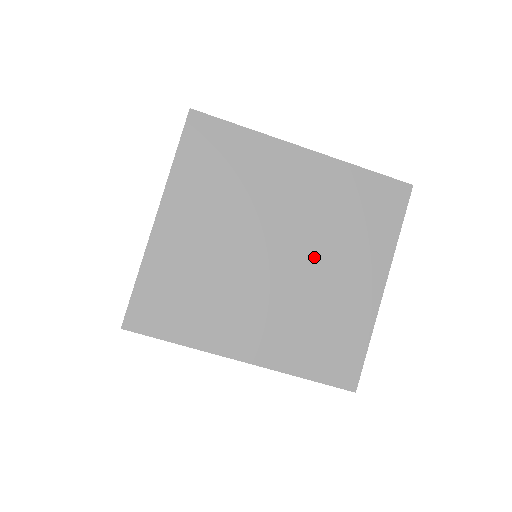
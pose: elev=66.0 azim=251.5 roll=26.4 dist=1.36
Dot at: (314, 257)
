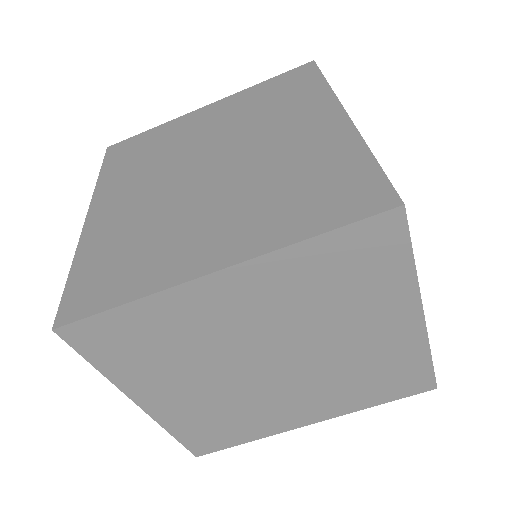
Dot at: (319, 343)
